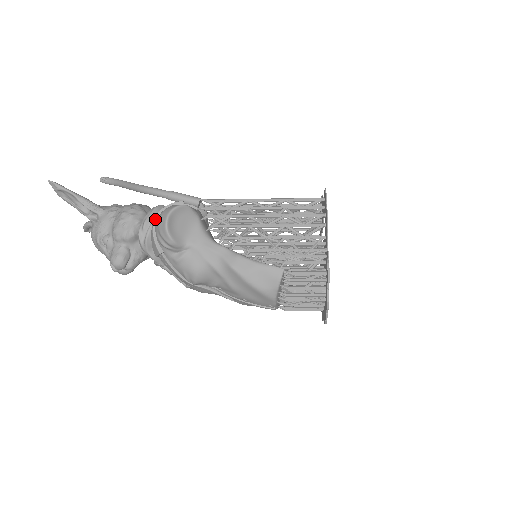
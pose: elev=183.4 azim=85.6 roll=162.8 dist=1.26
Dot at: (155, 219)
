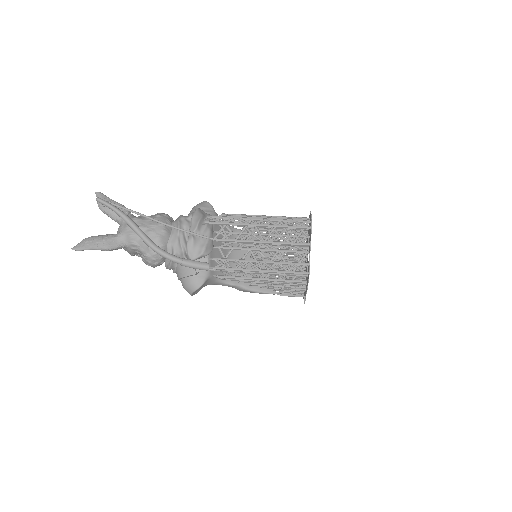
Dot at: occluded
